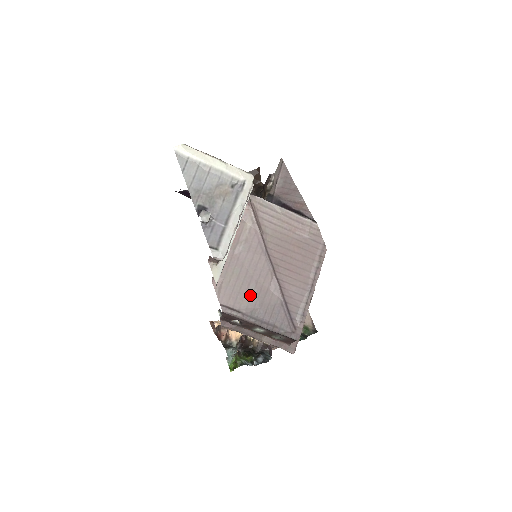
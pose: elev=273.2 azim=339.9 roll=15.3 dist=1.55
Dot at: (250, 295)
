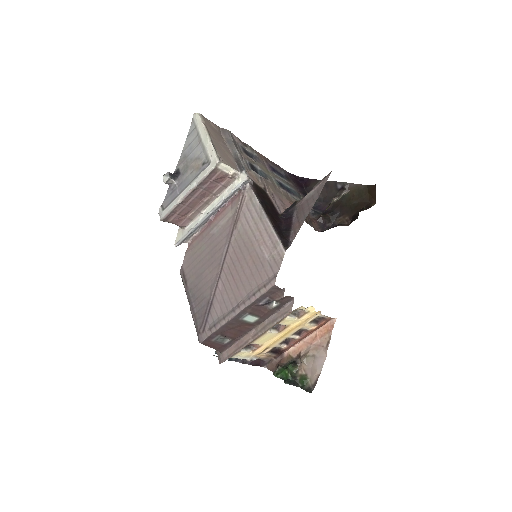
Dot at: (198, 275)
